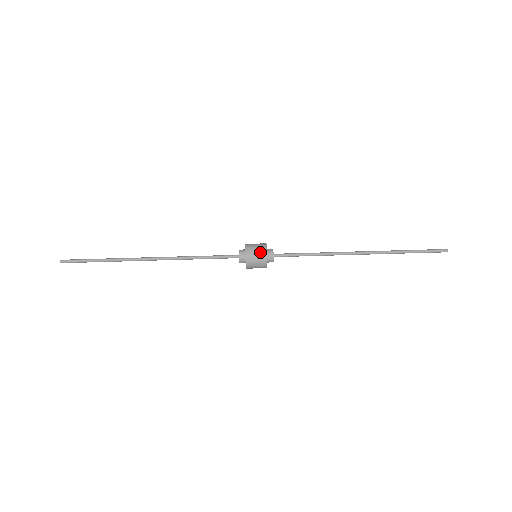
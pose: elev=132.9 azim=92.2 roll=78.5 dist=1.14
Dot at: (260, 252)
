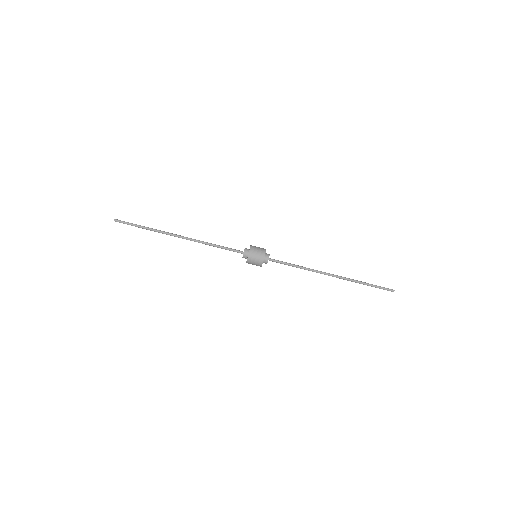
Dot at: (258, 261)
